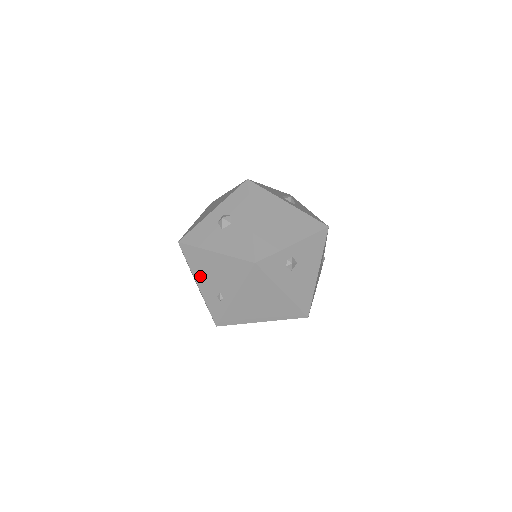
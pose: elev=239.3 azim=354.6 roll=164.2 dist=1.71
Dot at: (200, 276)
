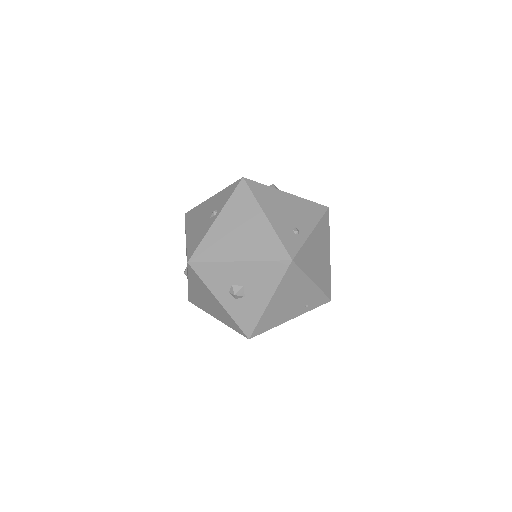
Dot at: (271, 209)
